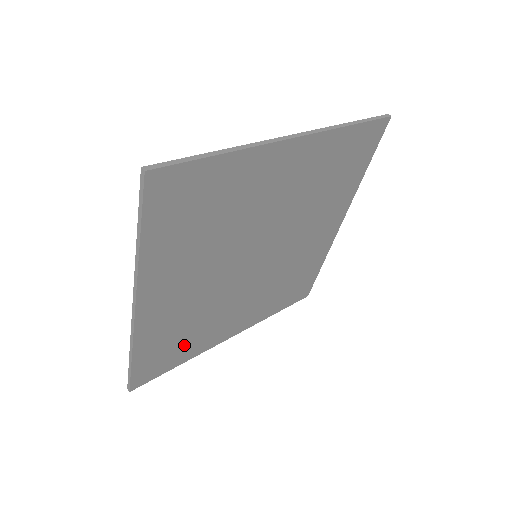
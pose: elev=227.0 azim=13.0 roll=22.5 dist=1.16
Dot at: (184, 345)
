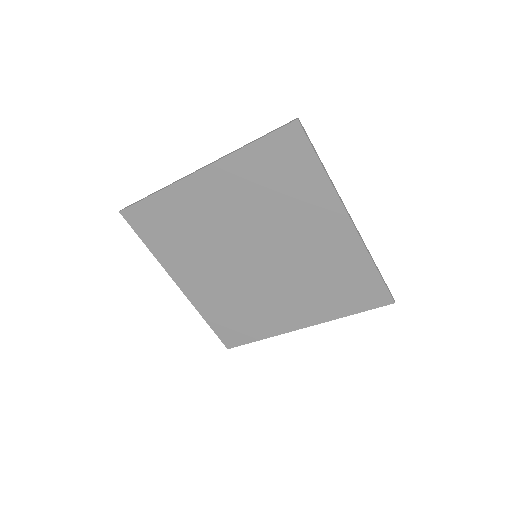
Dot at: (248, 323)
